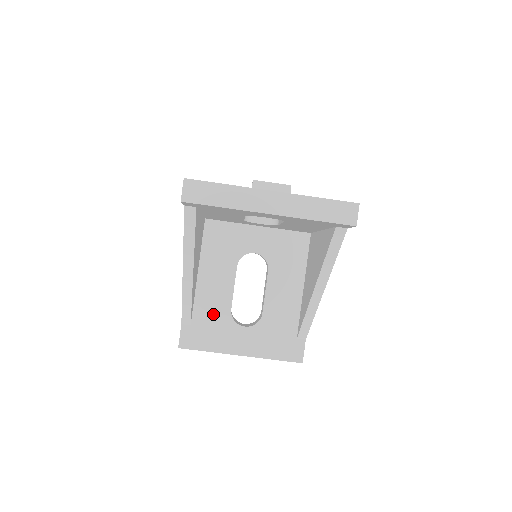
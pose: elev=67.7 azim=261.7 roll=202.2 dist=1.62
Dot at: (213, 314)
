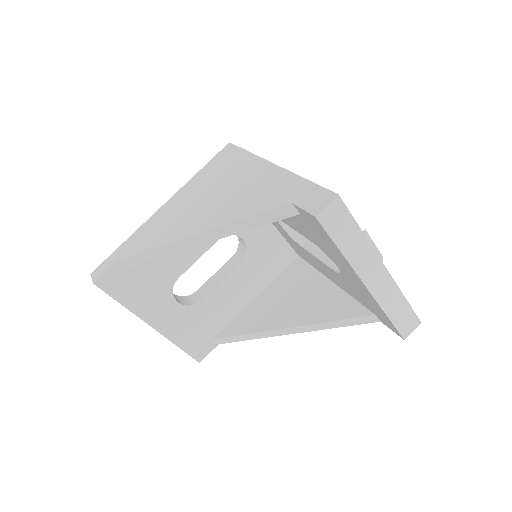
Dot at: (158, 271)
